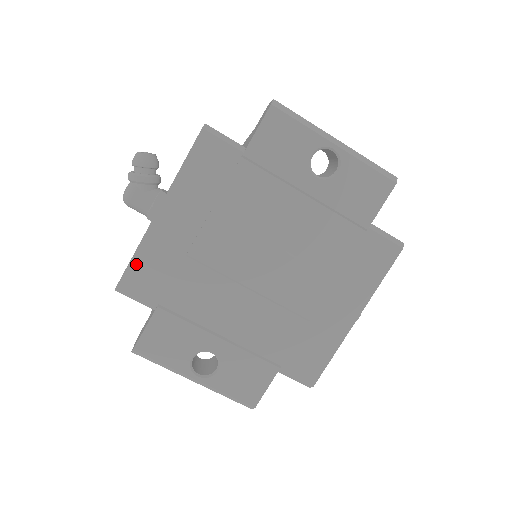
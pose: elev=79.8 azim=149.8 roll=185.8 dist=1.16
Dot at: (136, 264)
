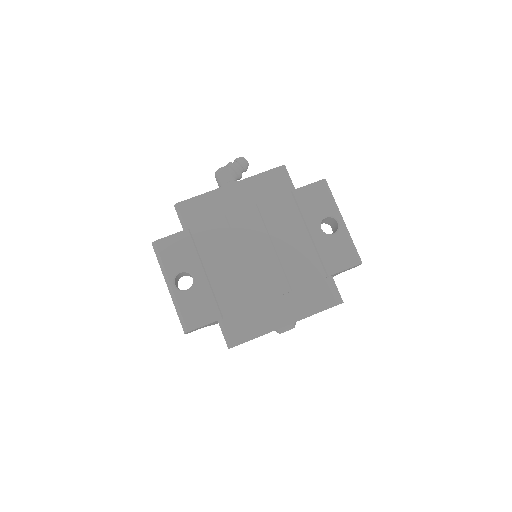
Dot at: (197, 200)
